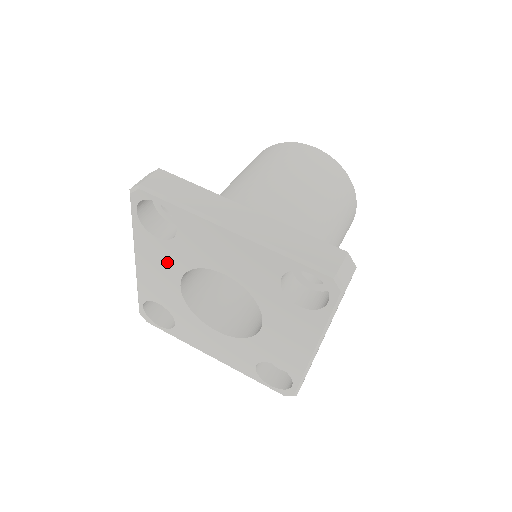
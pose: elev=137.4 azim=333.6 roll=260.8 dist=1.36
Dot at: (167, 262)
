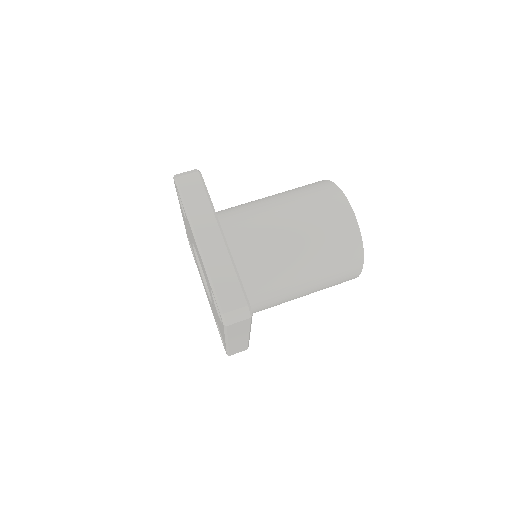
Dot at: (187, 227)
